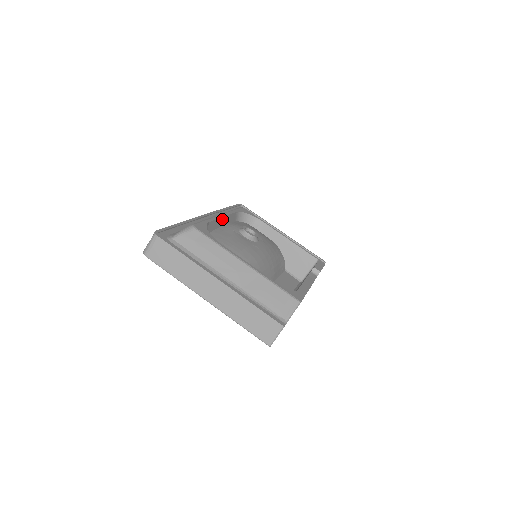
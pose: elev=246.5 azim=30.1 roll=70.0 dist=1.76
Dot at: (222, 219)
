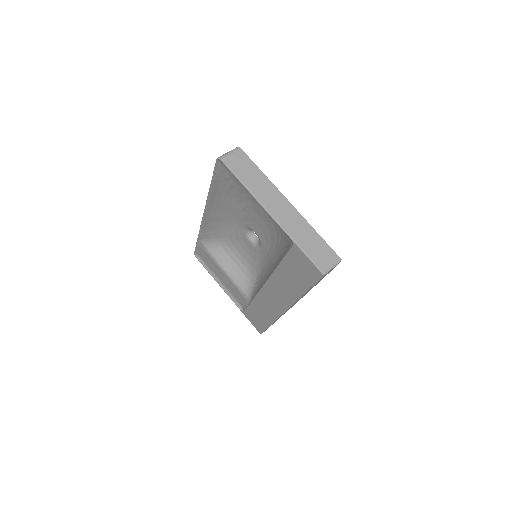
Dot at: occluded
